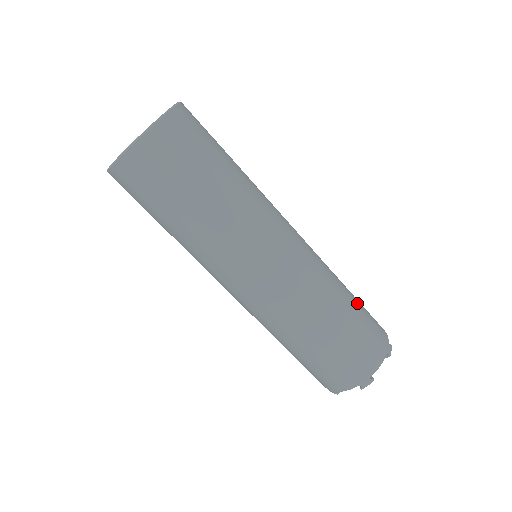
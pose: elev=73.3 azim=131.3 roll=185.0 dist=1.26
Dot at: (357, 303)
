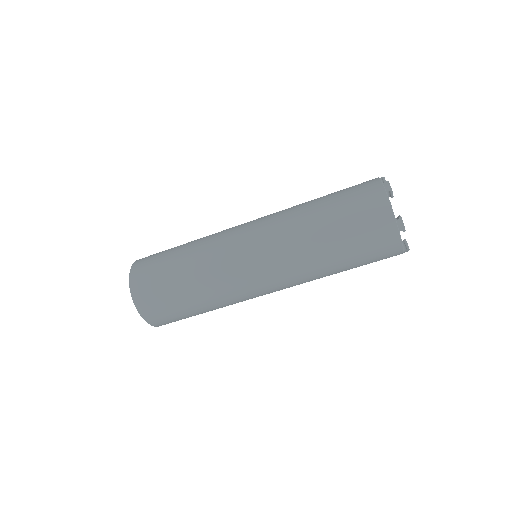
Dot at: occluded
